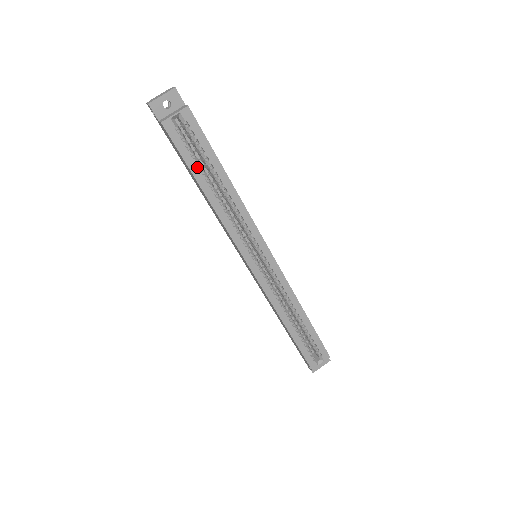
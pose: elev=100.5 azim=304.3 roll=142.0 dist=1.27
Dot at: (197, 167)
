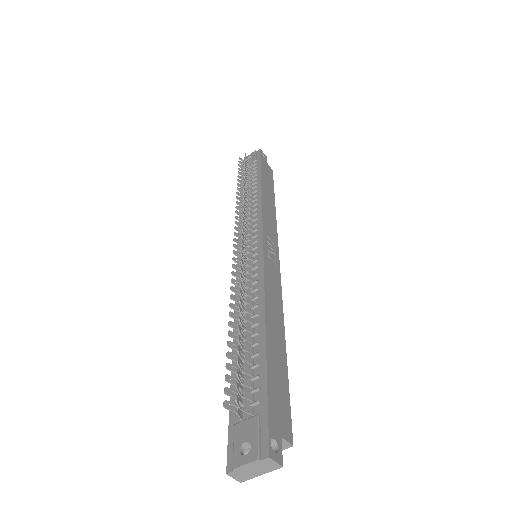
Dot at: occluded
